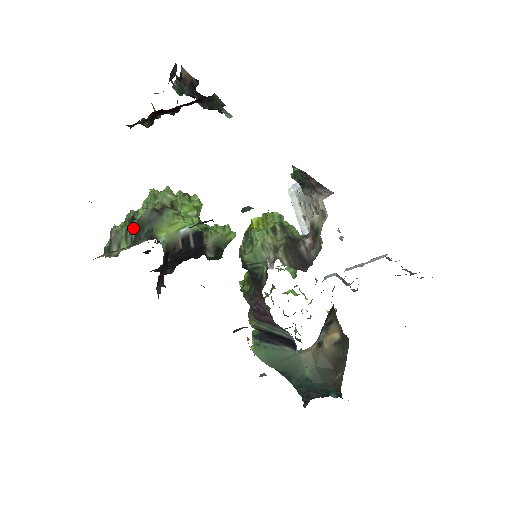
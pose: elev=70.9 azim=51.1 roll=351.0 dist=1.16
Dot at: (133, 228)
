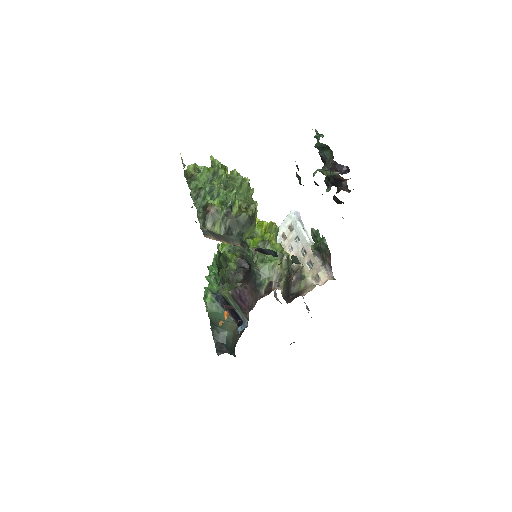
Dot at: (229, 219)
